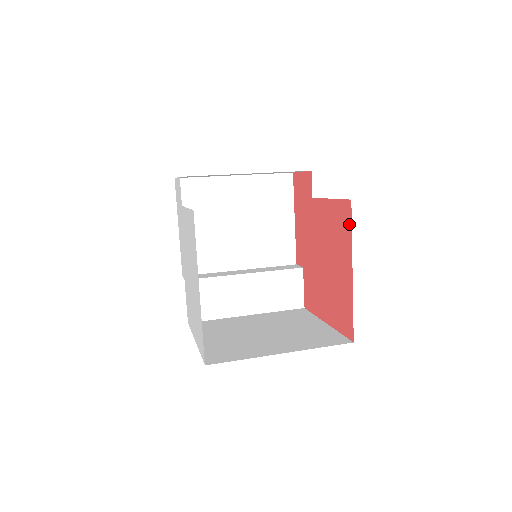
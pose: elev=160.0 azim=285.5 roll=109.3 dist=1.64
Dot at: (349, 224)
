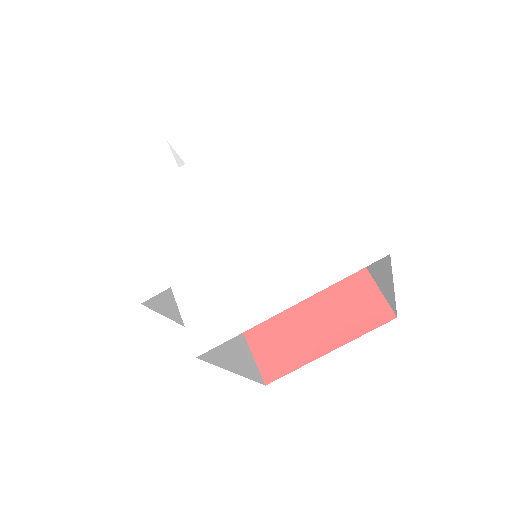
Dot at: occluded
